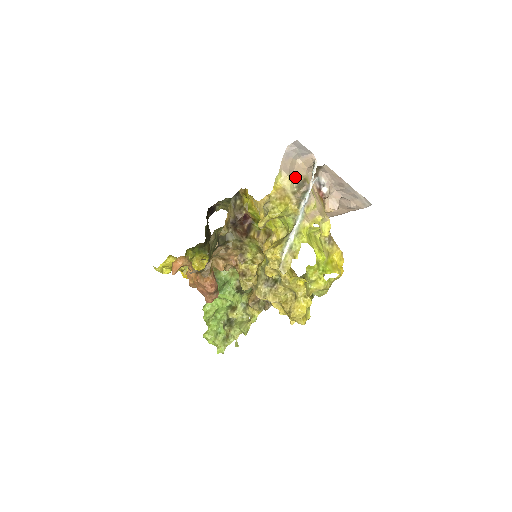
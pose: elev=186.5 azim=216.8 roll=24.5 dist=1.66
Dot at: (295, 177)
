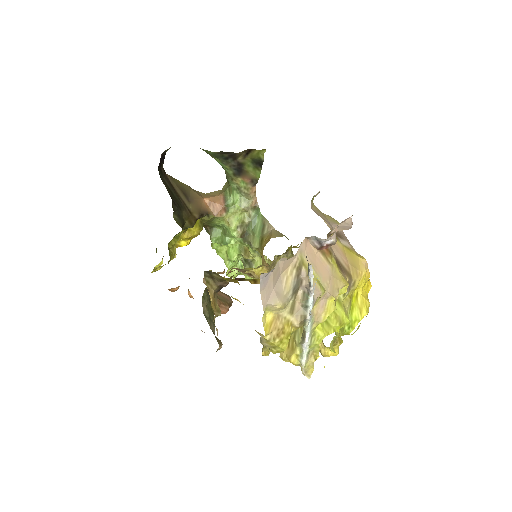
Dot at: (285, 285)
